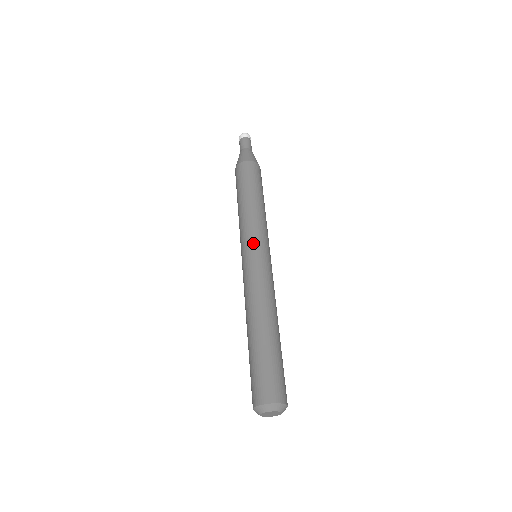
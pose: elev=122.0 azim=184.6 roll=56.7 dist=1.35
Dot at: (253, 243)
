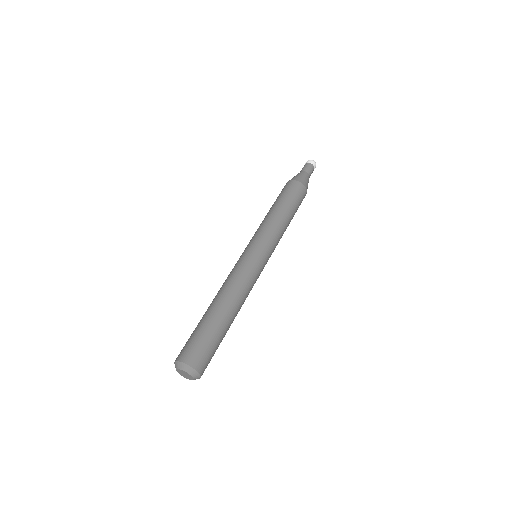
Dot at: (267, 249)
